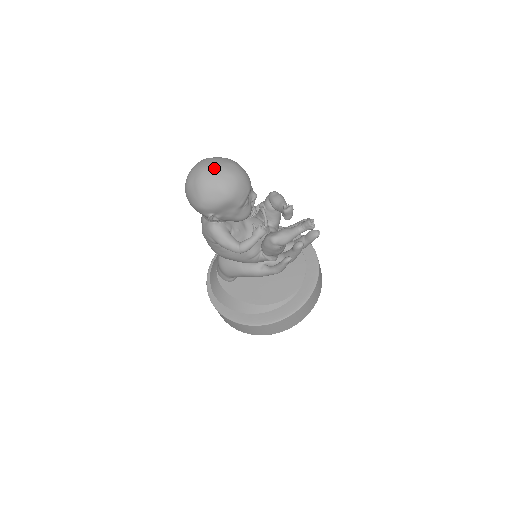
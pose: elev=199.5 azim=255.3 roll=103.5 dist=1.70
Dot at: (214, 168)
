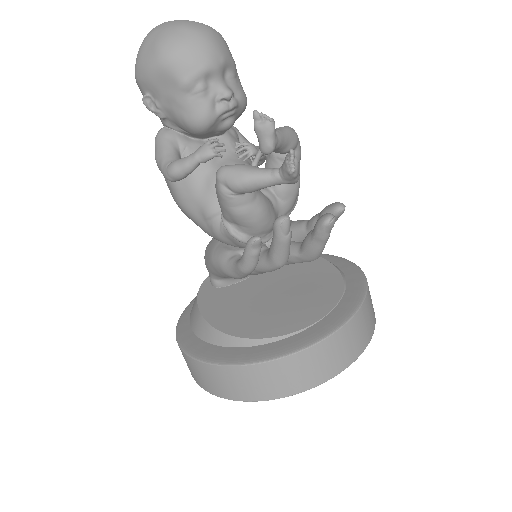
Dot at: (172, 21)
